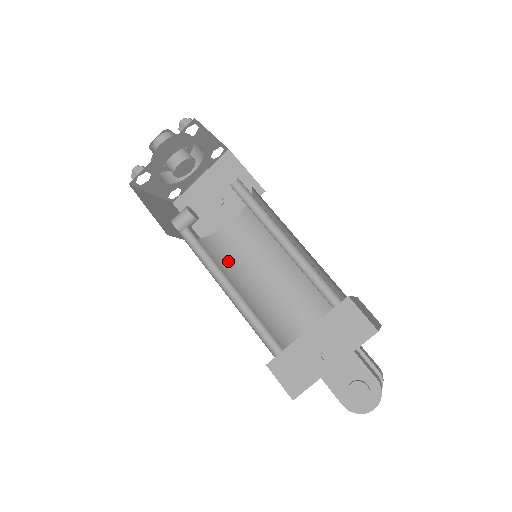
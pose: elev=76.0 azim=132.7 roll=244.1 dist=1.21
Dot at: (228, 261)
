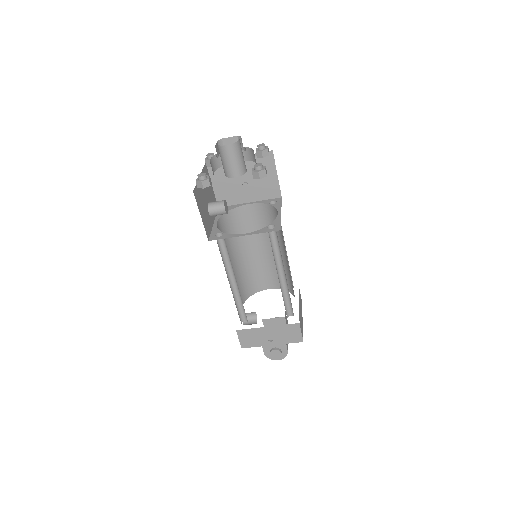
Dot at: occluded
